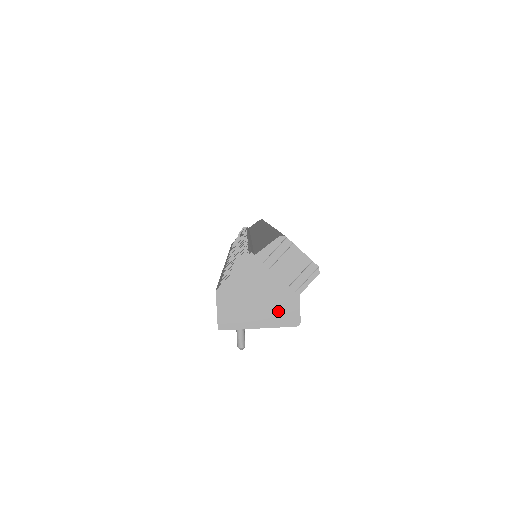
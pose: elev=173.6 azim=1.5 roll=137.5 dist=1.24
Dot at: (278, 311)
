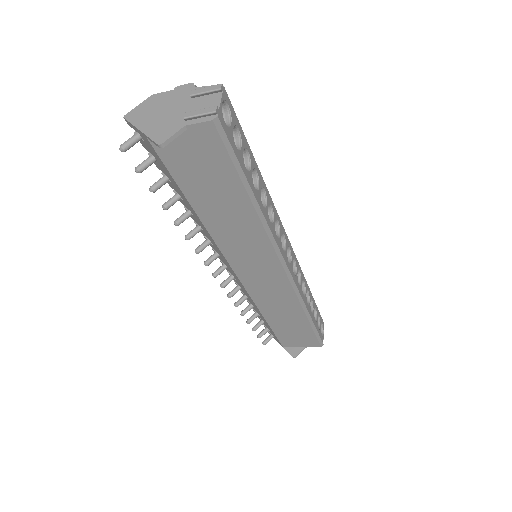
Dot at: (162, 127)
